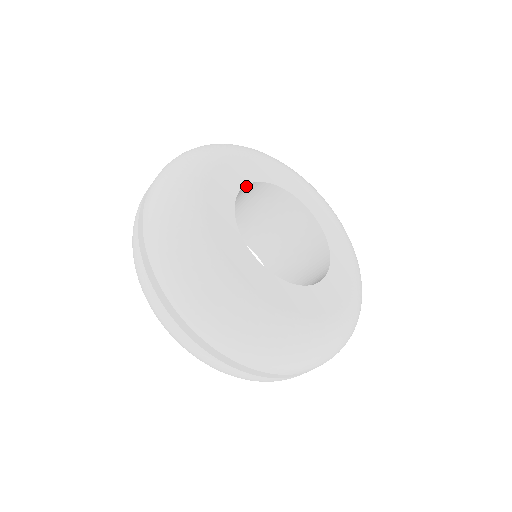
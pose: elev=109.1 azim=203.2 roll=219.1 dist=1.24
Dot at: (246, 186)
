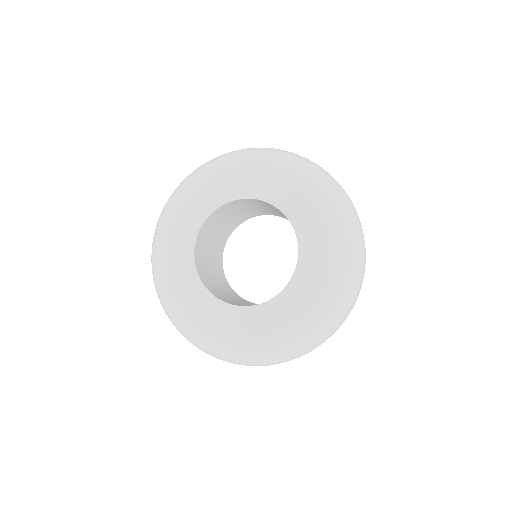
Dot at: (202, 229)
